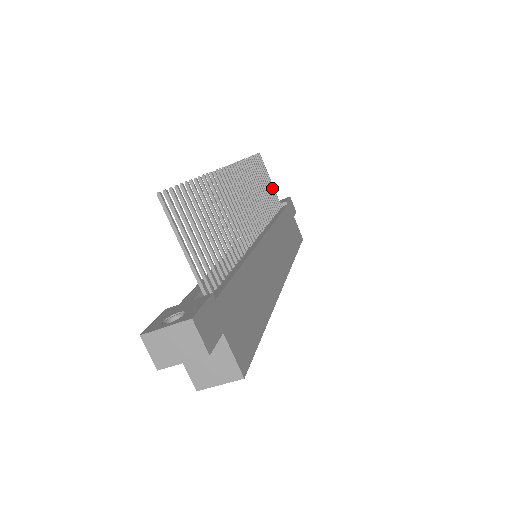
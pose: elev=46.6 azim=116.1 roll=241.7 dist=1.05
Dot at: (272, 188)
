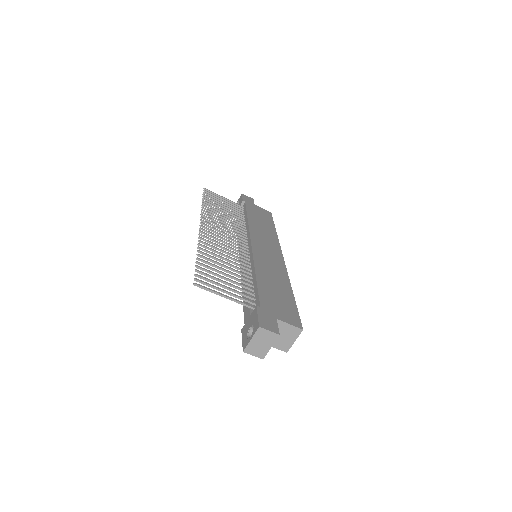
Dot at: (228, 201)
